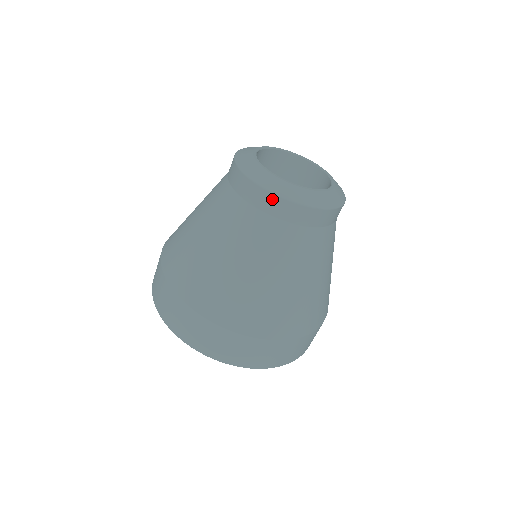
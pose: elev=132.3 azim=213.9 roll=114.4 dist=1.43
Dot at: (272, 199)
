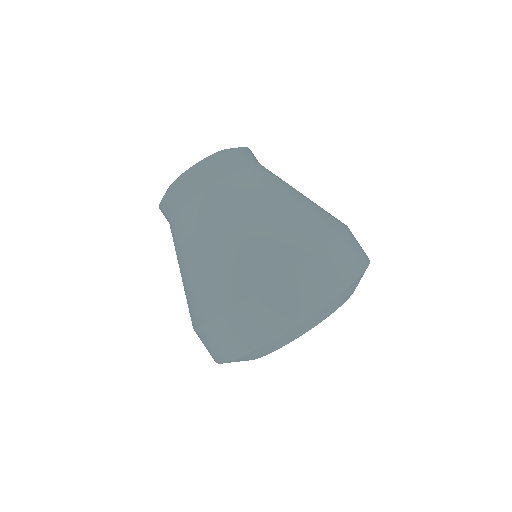
Dot at: (163, 207)
